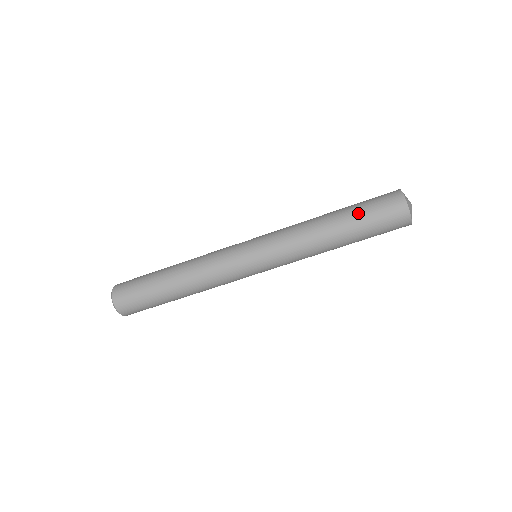
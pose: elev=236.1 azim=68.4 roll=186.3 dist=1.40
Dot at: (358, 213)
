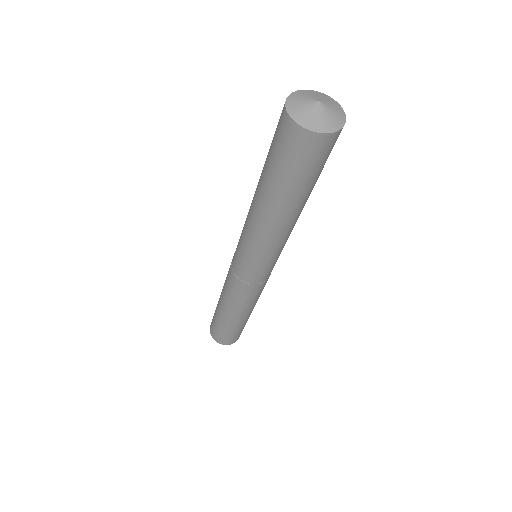
Dot at: (280, 182)
